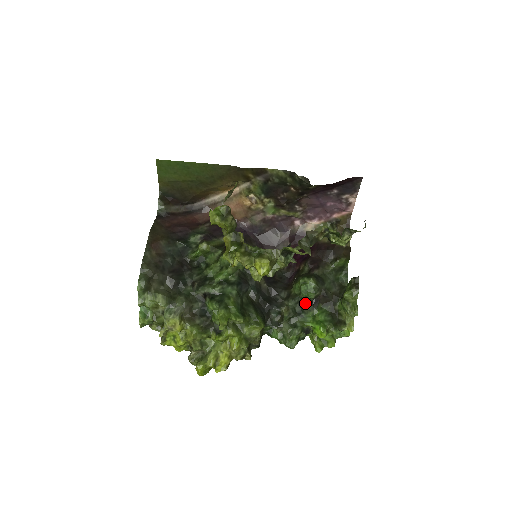
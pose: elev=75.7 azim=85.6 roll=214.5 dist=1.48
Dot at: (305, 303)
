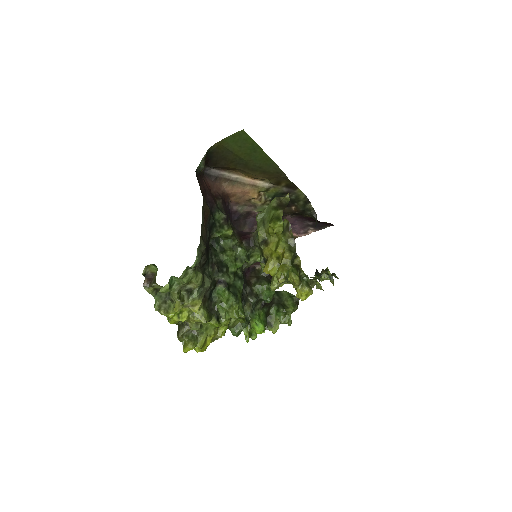
Dot at: (259, 303)
